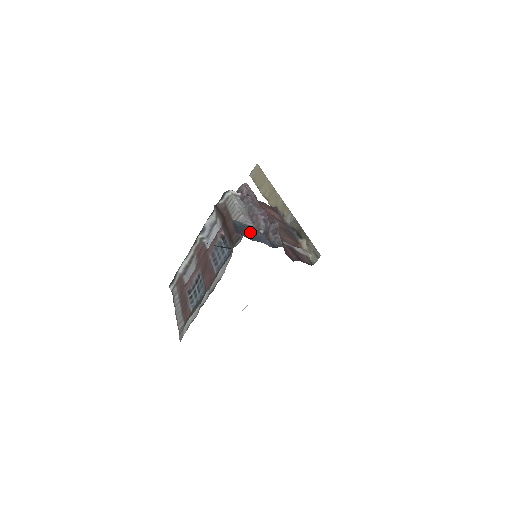
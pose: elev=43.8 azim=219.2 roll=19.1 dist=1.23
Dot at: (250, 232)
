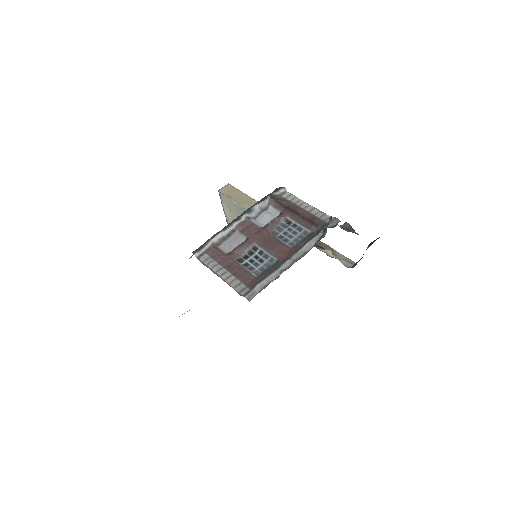
Dot at: occluded
